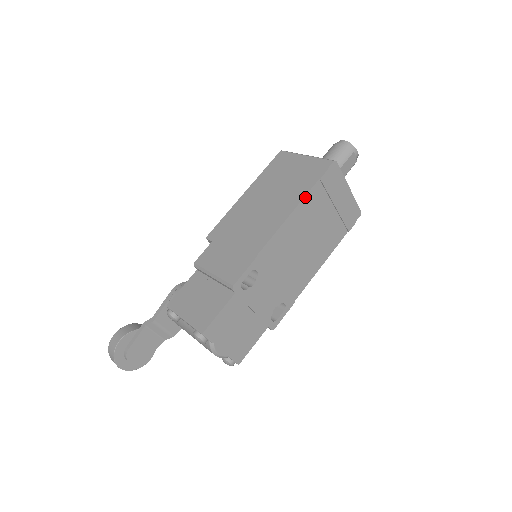
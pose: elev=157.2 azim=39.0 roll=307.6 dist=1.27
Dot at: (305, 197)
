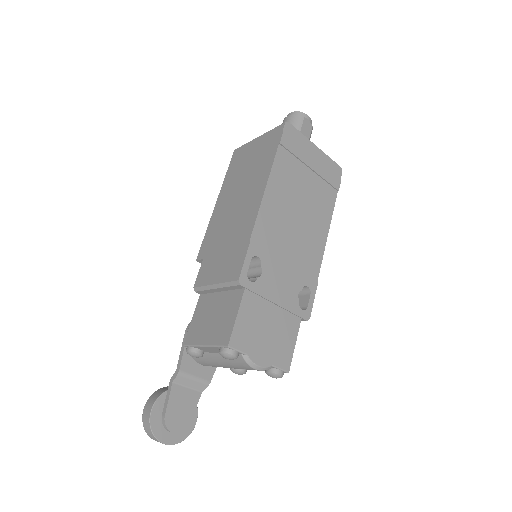
Dot at: (273, 166)
